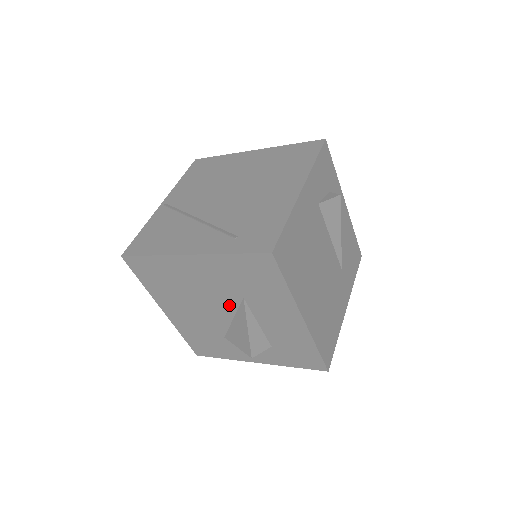
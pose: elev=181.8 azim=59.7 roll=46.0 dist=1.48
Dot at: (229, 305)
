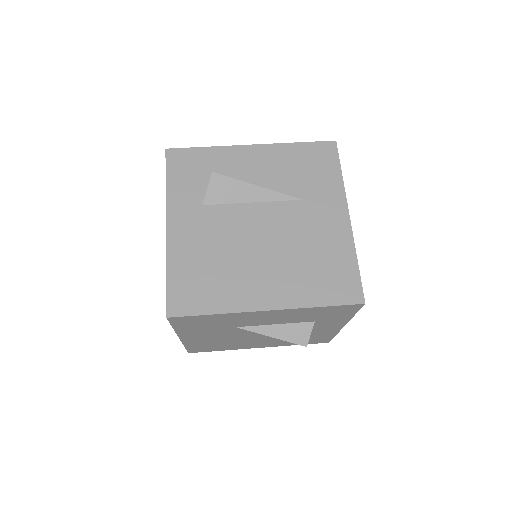
Dot at: (247, 331)
